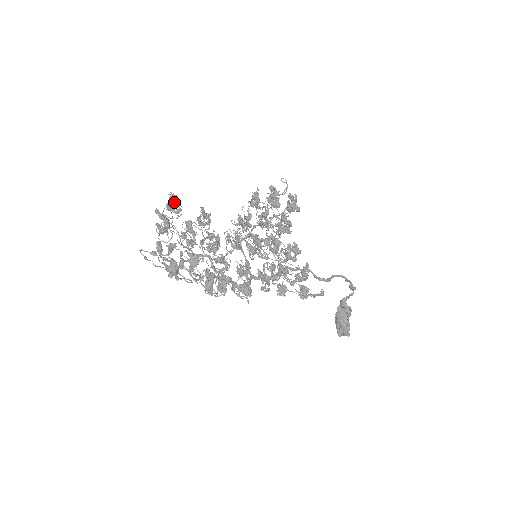
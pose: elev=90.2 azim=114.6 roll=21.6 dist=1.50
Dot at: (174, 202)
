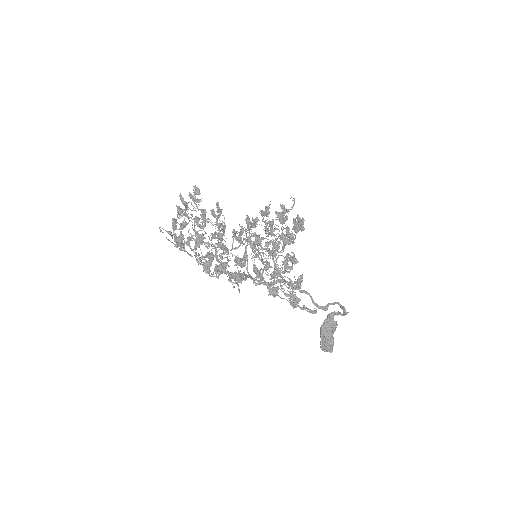
Dot at: (196, 193)
